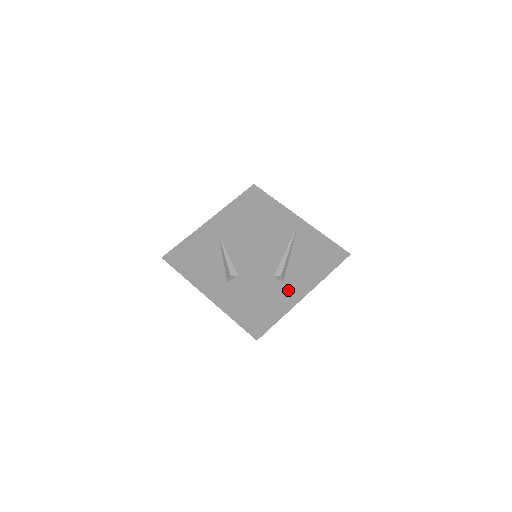
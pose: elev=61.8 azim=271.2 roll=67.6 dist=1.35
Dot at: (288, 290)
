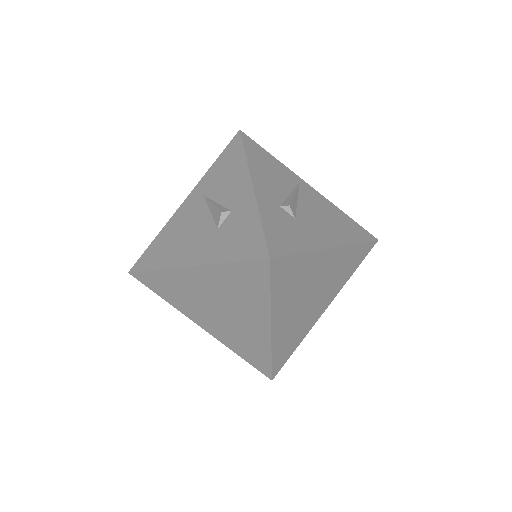
Dot at: (304, 230)
